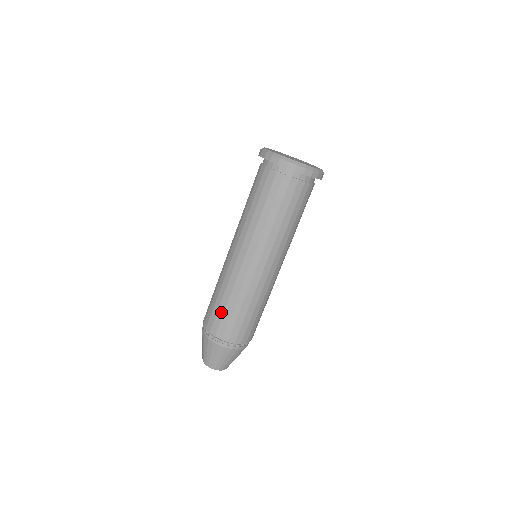
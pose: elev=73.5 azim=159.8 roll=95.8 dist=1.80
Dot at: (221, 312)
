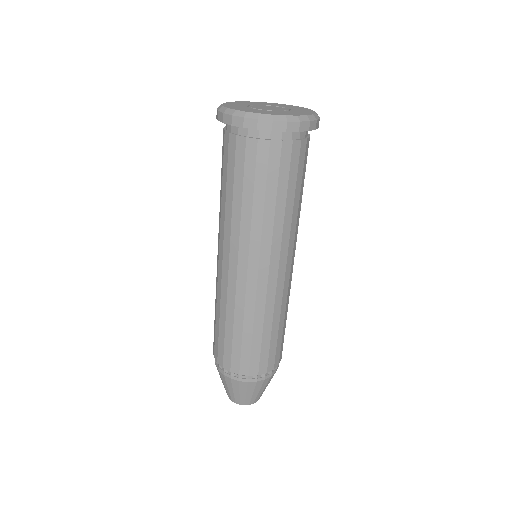
Dot at: (266, 345)
